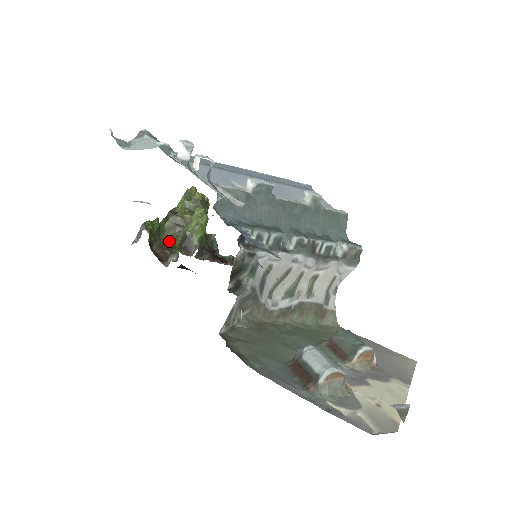
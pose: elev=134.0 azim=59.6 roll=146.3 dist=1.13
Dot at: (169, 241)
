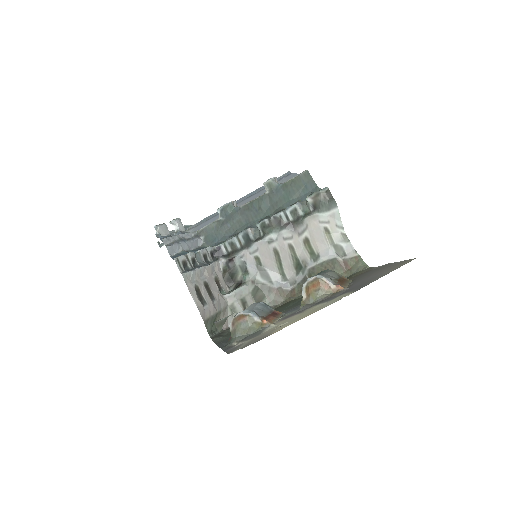
Dot at: occluded
